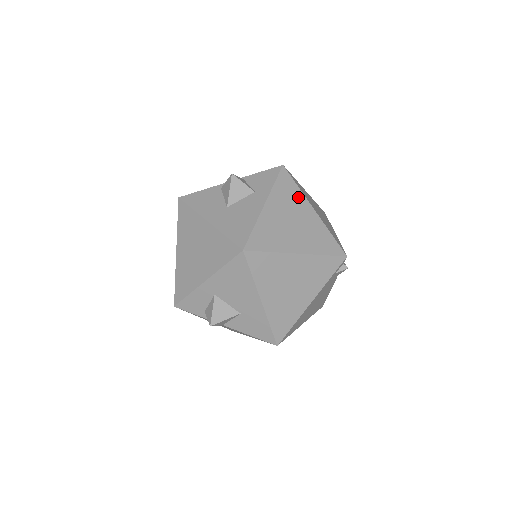
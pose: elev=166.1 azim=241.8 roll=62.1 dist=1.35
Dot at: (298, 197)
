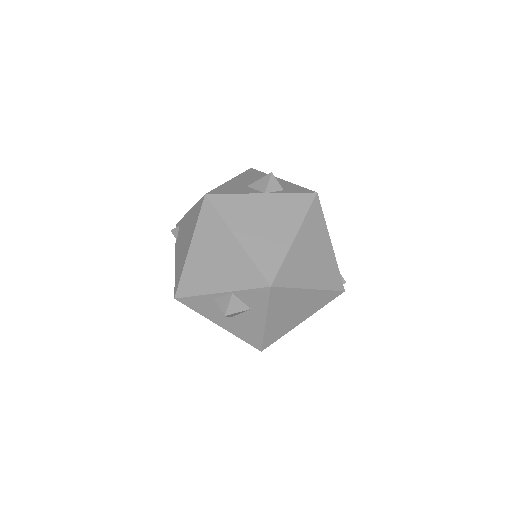
Dot at: (293, 294)
